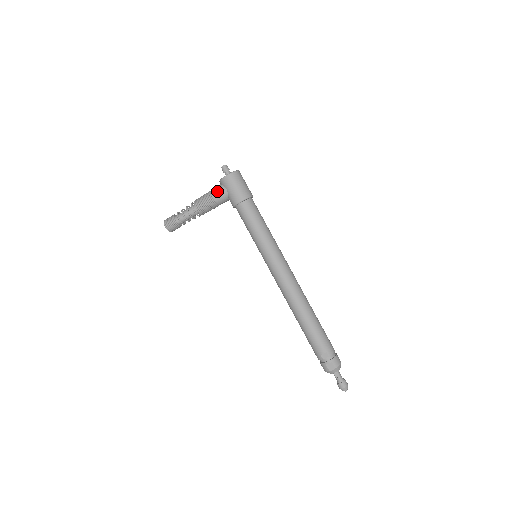
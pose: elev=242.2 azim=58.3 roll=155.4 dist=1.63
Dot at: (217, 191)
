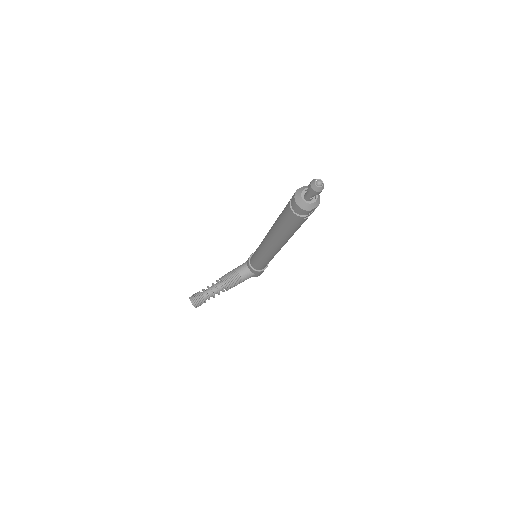
Dot at: occluded
